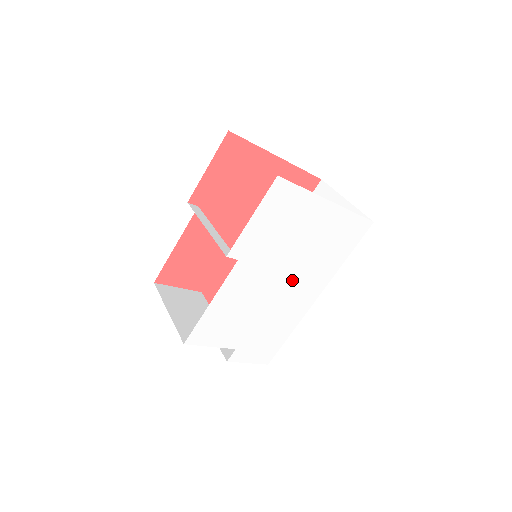
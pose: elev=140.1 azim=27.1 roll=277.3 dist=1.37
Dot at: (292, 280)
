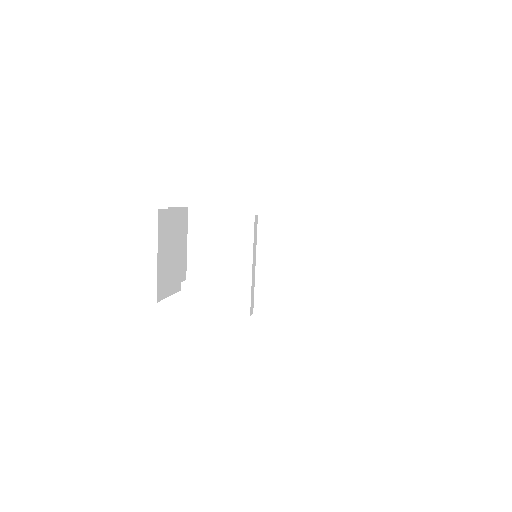
Dot at: occluded
